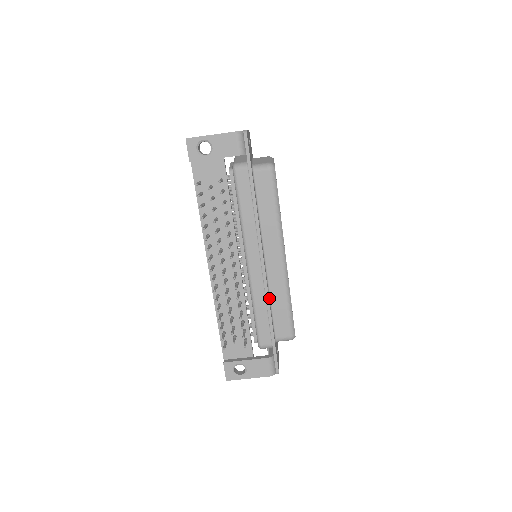
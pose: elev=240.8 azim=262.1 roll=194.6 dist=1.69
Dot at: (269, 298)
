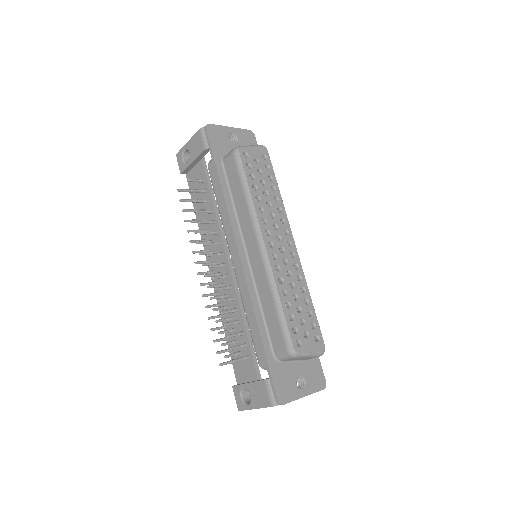
Dot at: (258, 300)
